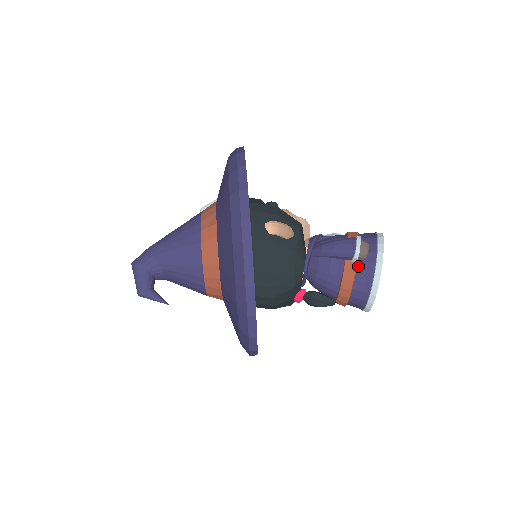
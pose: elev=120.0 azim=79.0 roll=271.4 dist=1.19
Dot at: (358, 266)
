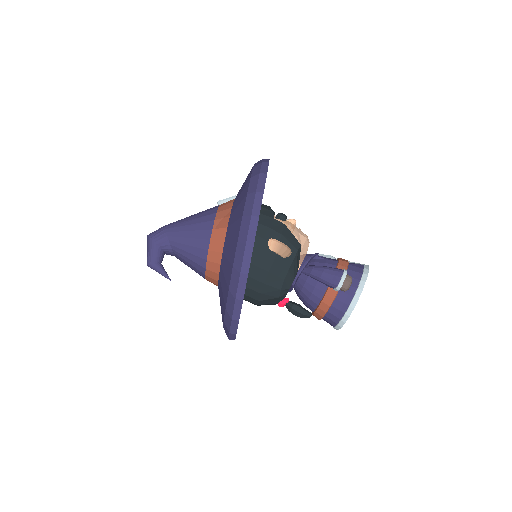
Dot at: (338, 295)
